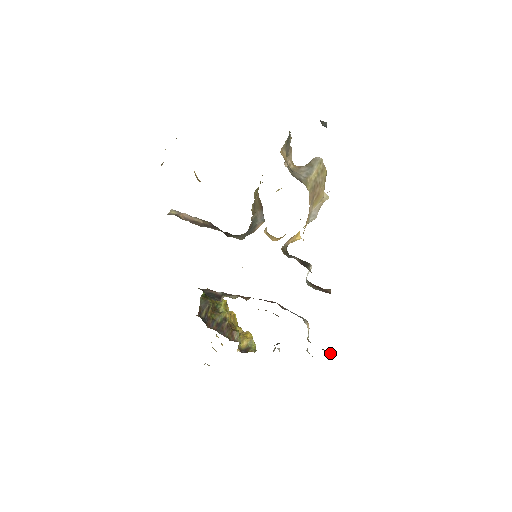
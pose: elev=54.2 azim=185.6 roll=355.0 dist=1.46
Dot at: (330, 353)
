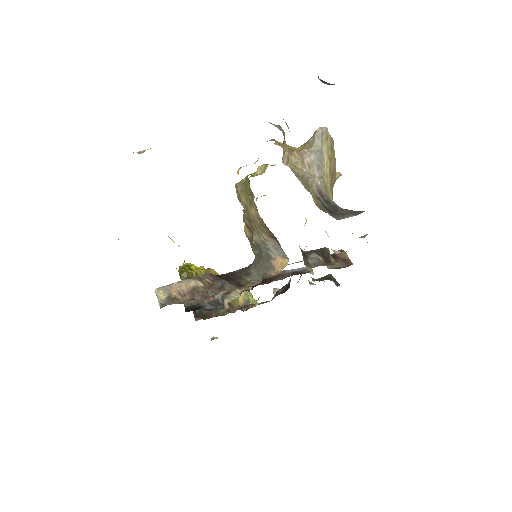
Dot at: (338, 284)
